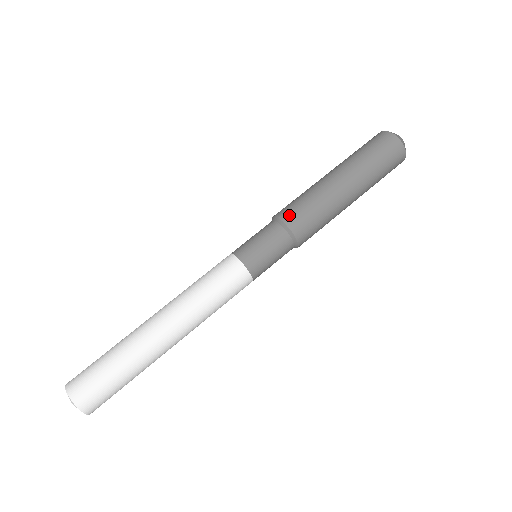
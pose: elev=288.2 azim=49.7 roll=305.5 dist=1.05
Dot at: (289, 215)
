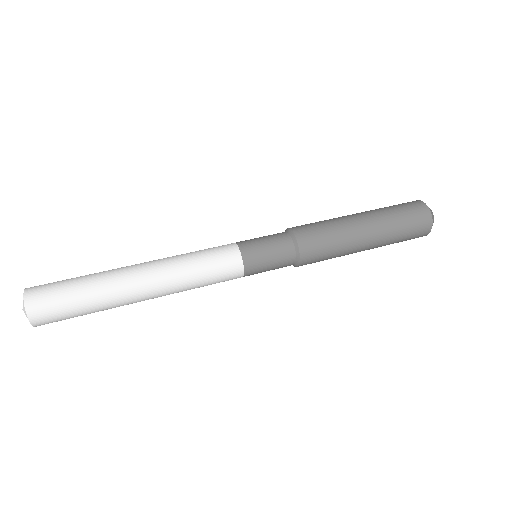
Dot at: occluded
